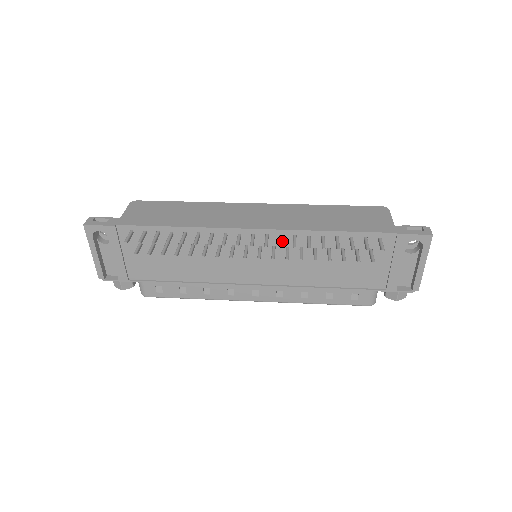
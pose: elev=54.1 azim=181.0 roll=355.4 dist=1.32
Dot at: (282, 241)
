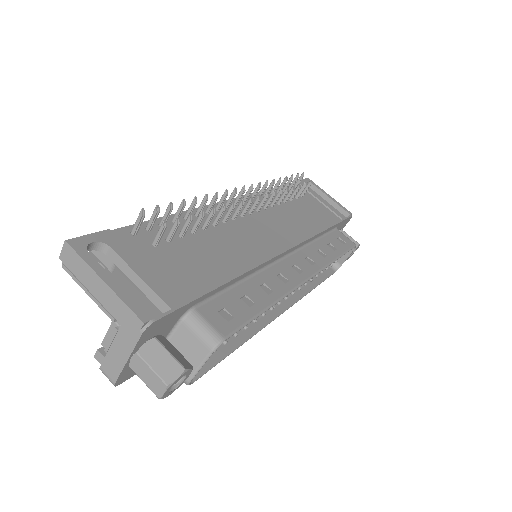
Dot at: occluded
